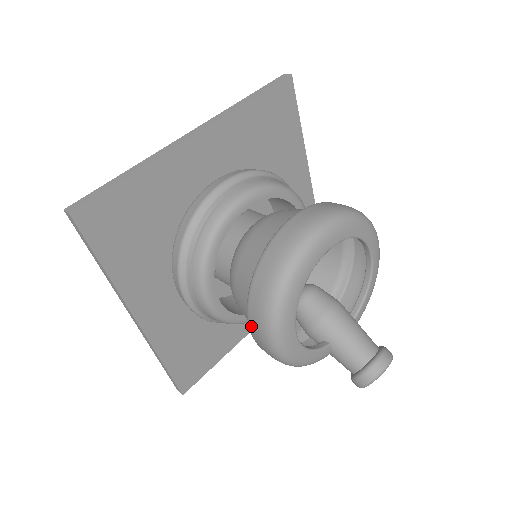
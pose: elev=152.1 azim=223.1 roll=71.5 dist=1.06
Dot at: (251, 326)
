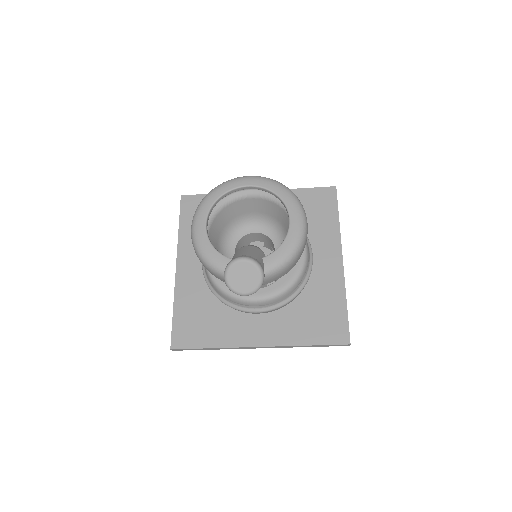
Dot at: occluded
